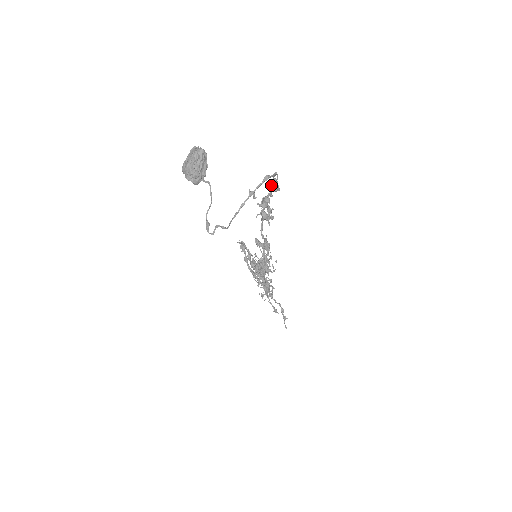
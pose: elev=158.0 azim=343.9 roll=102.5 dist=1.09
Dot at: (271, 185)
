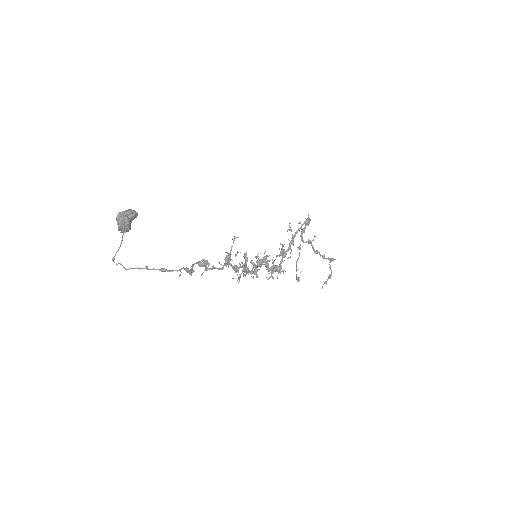
Dot at: (186, 268)
